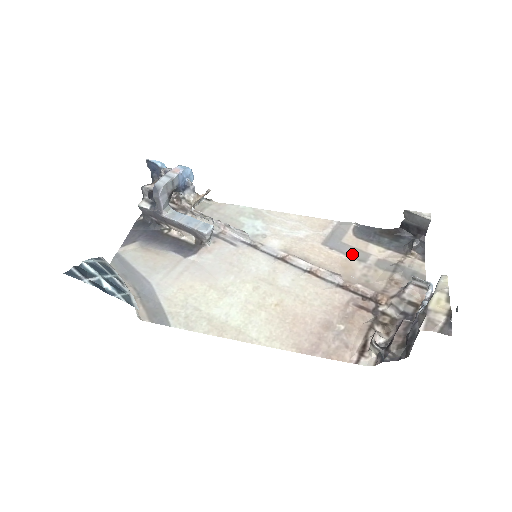
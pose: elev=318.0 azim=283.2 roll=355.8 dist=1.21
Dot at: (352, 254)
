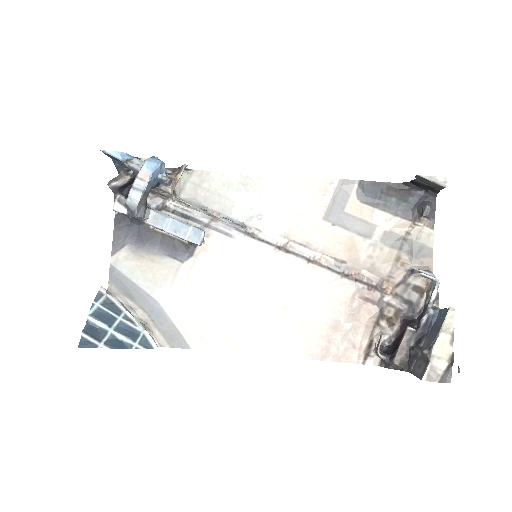
Dot at: (356, 229)
